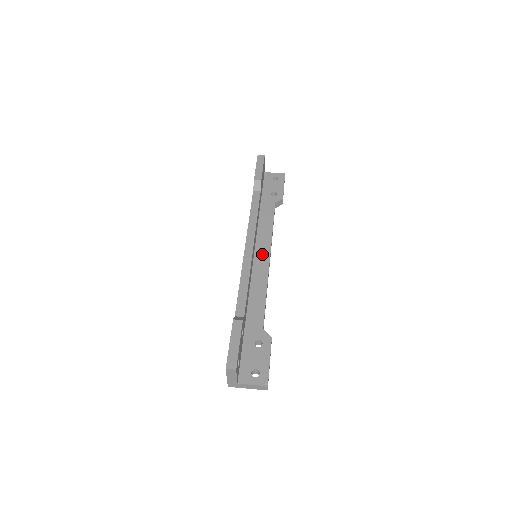
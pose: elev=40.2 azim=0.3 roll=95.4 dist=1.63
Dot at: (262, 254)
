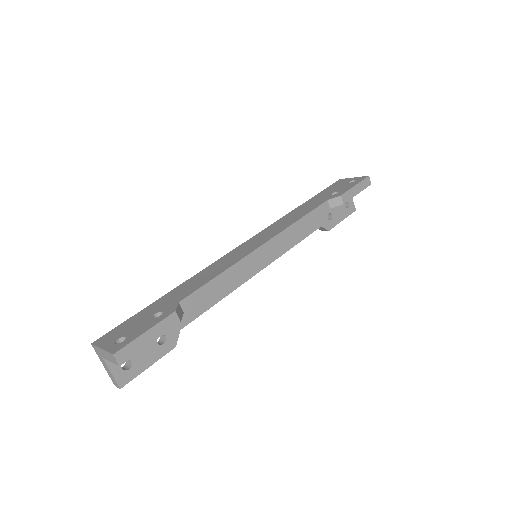
Dot at: (261, 259)
